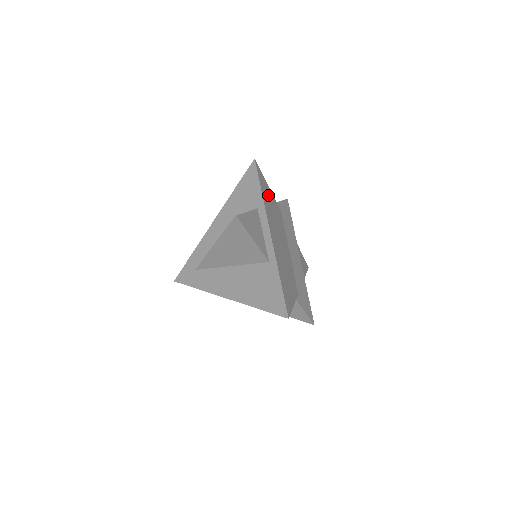
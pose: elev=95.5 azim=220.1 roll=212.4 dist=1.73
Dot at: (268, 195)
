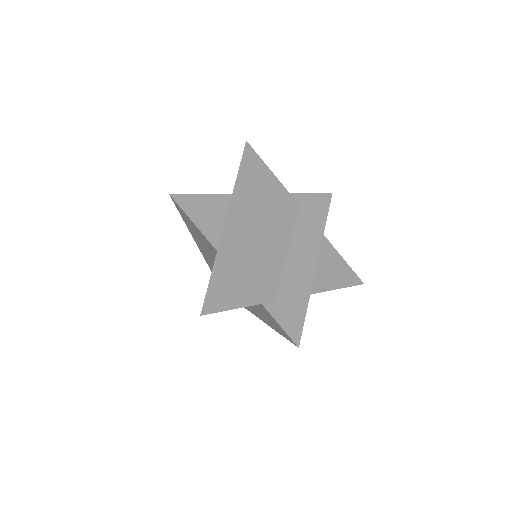
Dot at: (262, 181)
